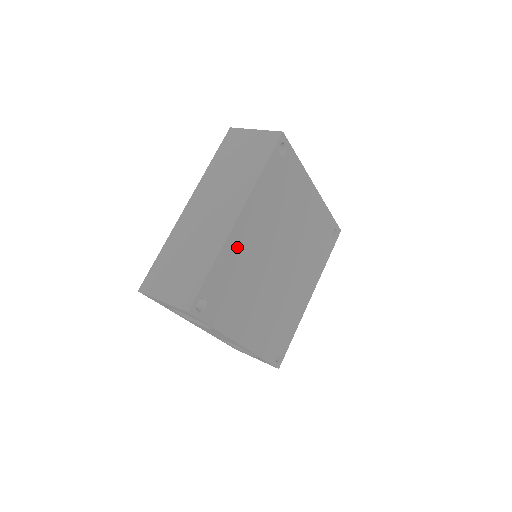
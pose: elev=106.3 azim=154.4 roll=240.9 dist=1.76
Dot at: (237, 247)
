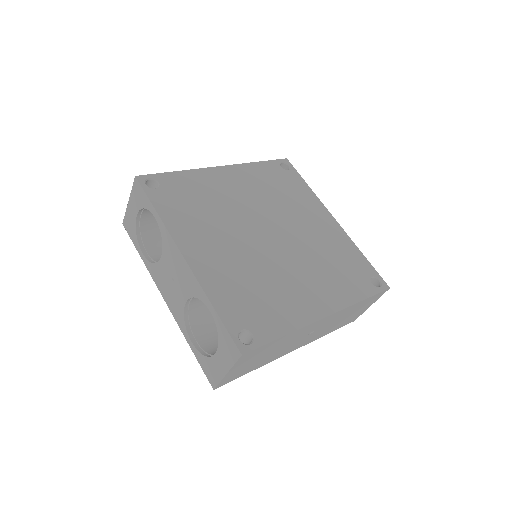
Dot at: (212, 181)
